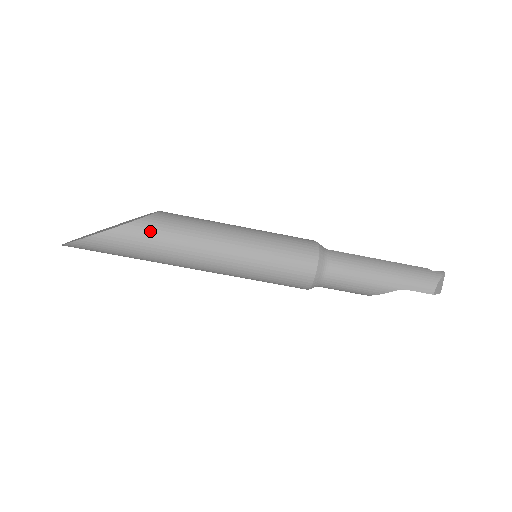
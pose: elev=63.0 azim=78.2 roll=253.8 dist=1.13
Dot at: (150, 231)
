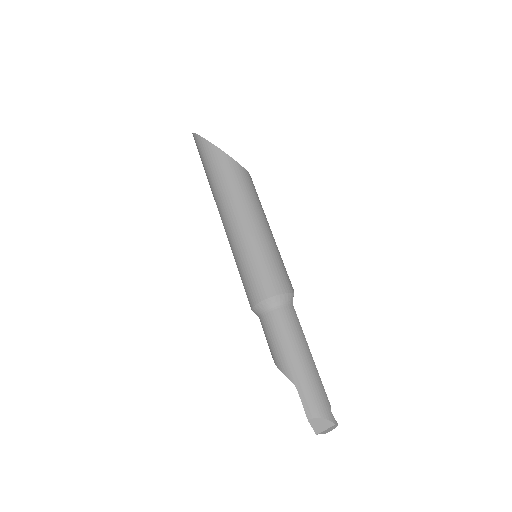
Dot at: (229, 169)
